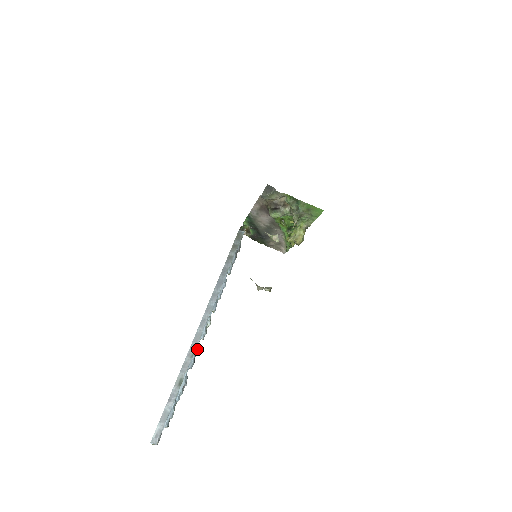
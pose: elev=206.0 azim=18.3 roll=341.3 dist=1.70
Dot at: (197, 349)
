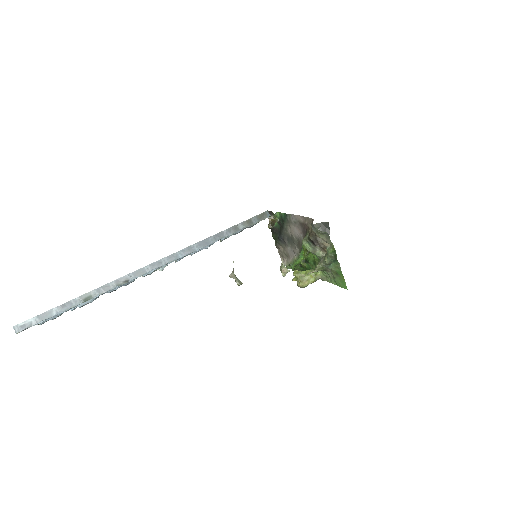
Dot at: (130, 282)
